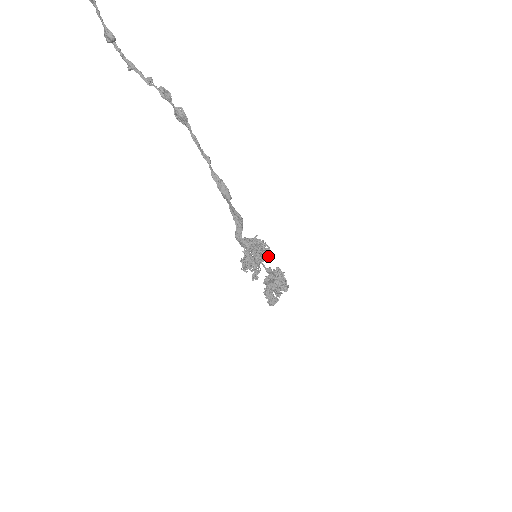
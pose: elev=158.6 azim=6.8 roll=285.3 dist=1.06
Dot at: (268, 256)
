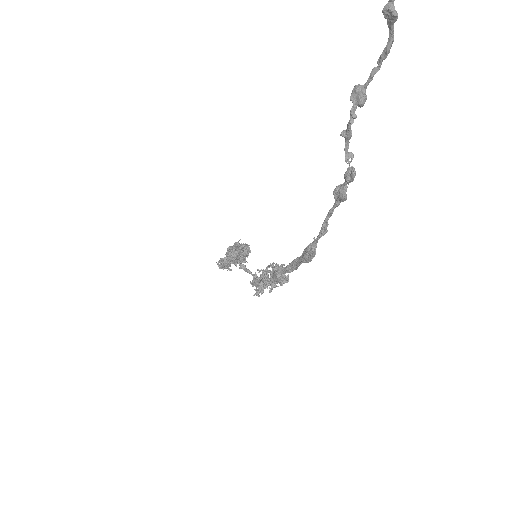
Dot at: occluded
